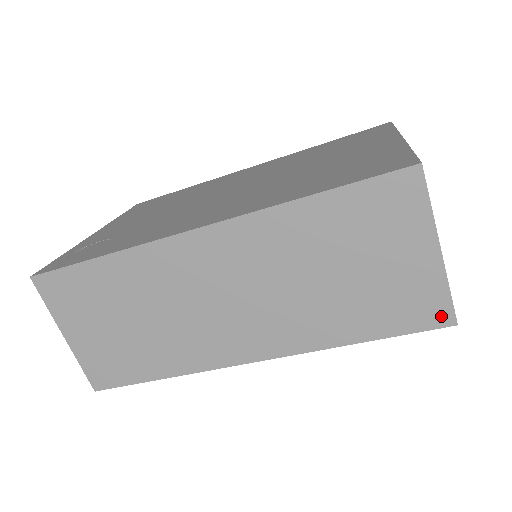
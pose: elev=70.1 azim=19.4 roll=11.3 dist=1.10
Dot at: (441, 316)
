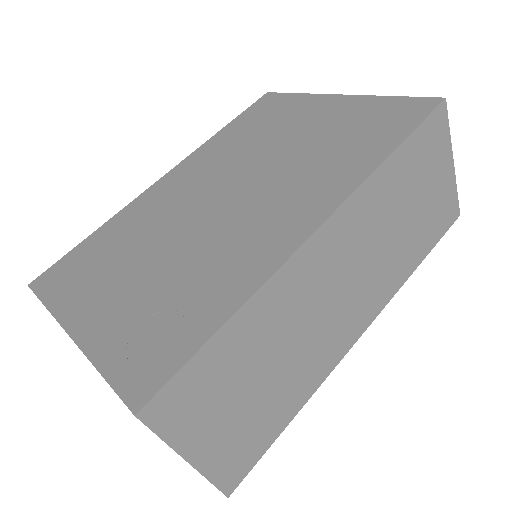
Dot at: (454, 214)
